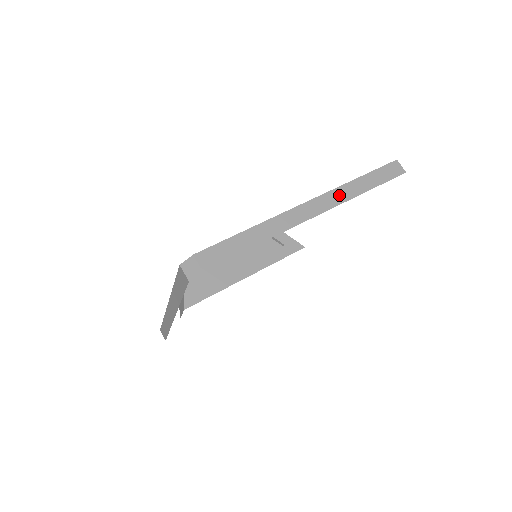
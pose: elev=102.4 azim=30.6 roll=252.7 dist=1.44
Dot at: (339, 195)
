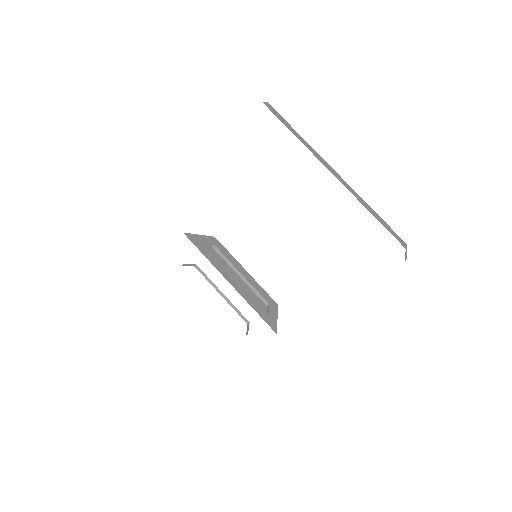
Dot at: (355, 193)
